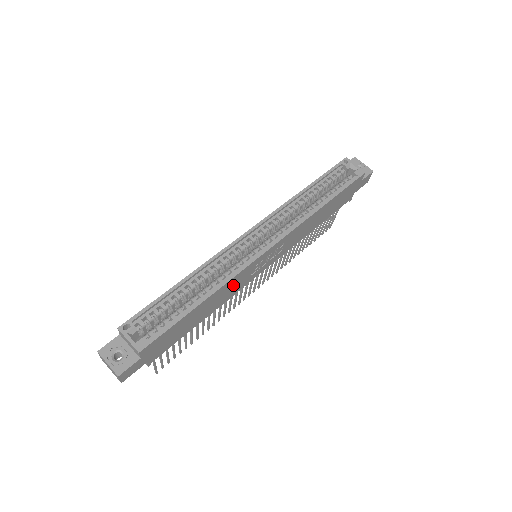
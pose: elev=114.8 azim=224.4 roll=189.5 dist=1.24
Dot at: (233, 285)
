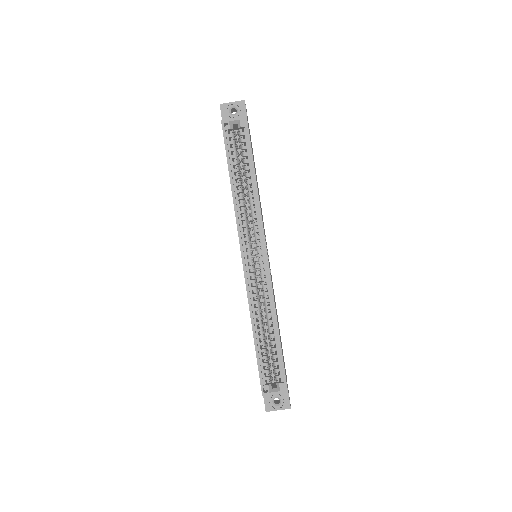
Dot at: occluded
